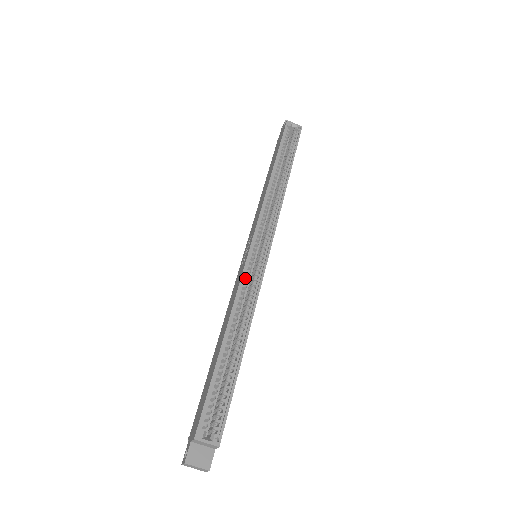
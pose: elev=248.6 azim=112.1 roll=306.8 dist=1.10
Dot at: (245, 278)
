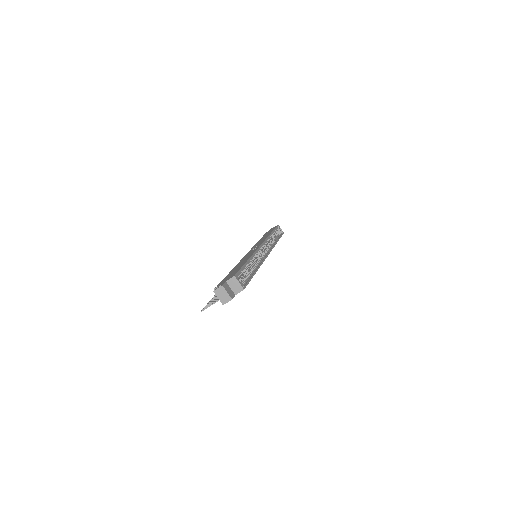
Dot at: occluded
